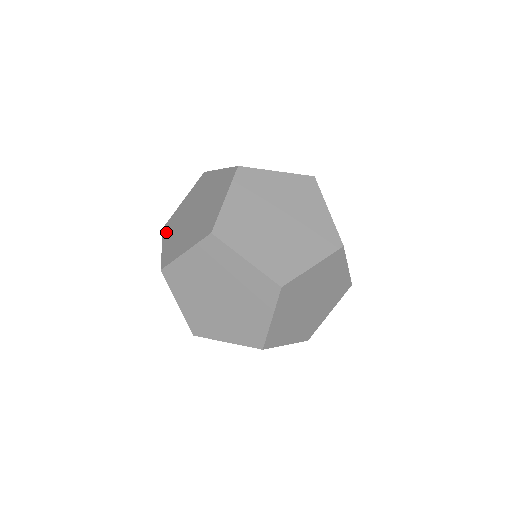
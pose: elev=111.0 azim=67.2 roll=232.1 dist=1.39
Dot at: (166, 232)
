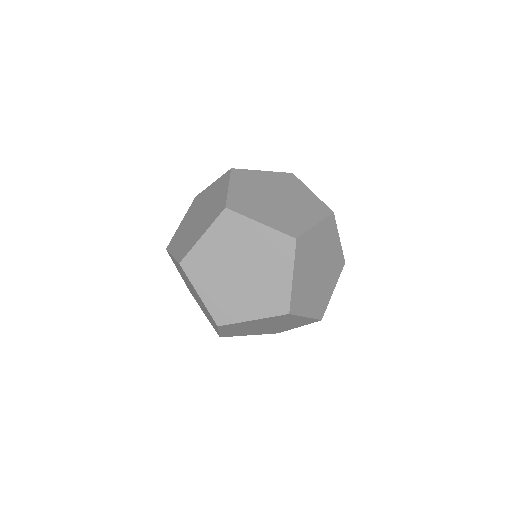
Dot at: (172, 247)
